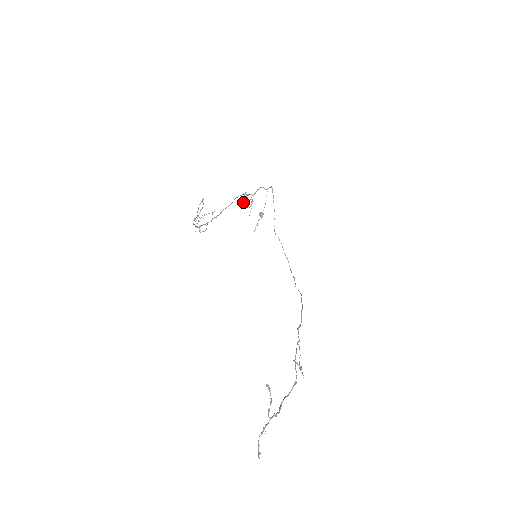
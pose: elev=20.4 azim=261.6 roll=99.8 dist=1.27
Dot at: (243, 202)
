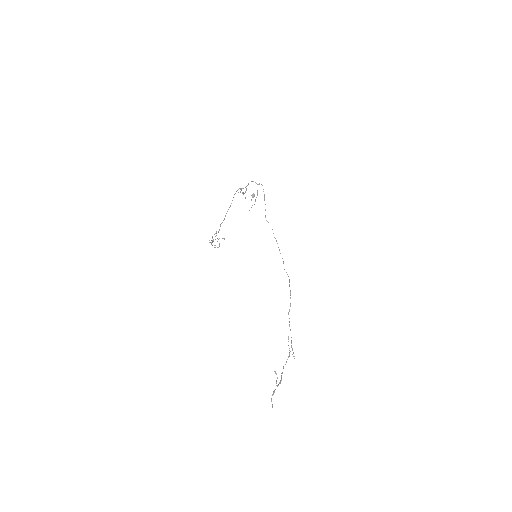
Dot at: occluded
